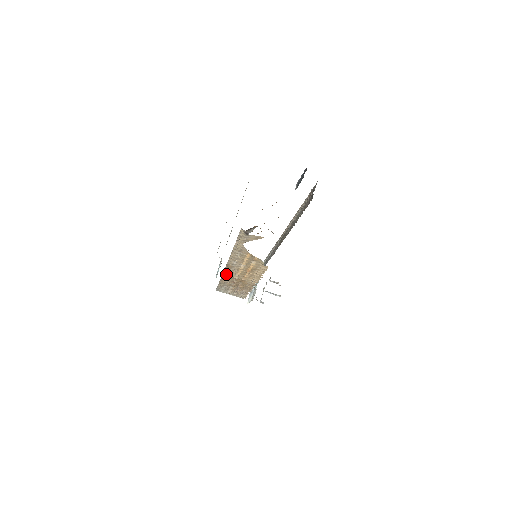
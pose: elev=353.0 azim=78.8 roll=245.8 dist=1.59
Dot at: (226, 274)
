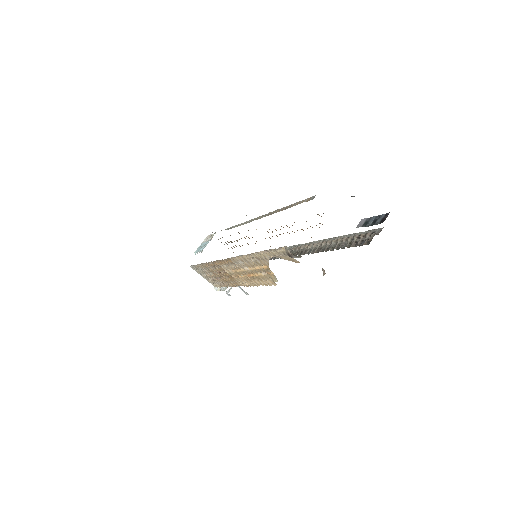
Dot at: (218, 263)
